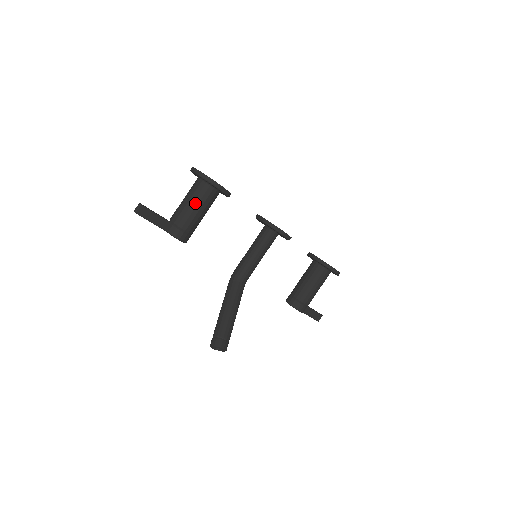
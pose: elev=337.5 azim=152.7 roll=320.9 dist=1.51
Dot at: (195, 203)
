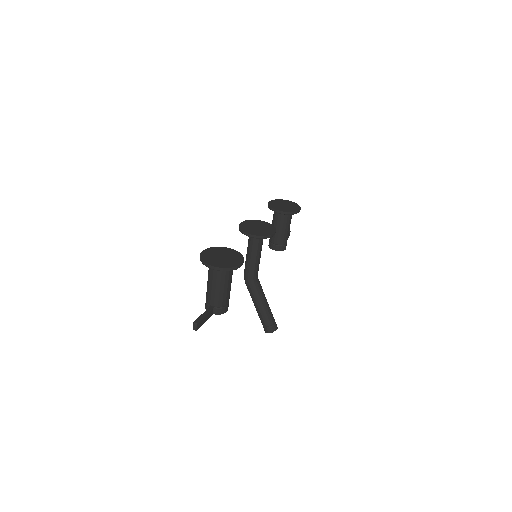
Dot at: (226, 285)
